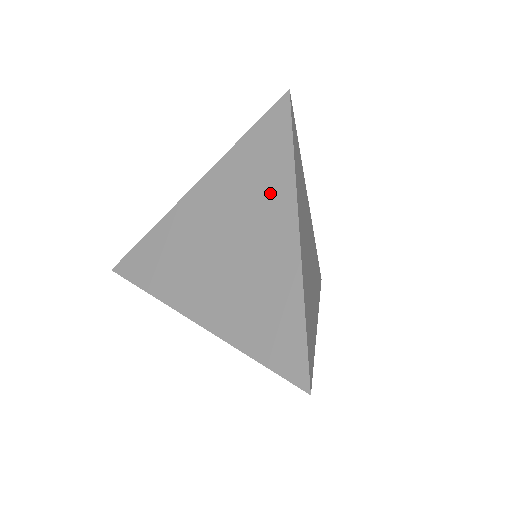
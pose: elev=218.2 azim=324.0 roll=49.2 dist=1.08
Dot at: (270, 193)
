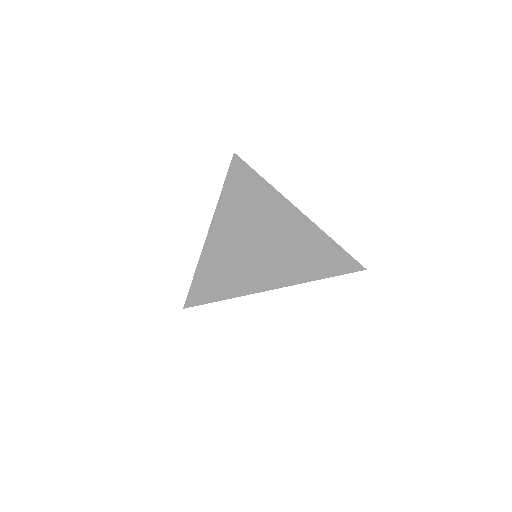
Dot at: (268, 201)
